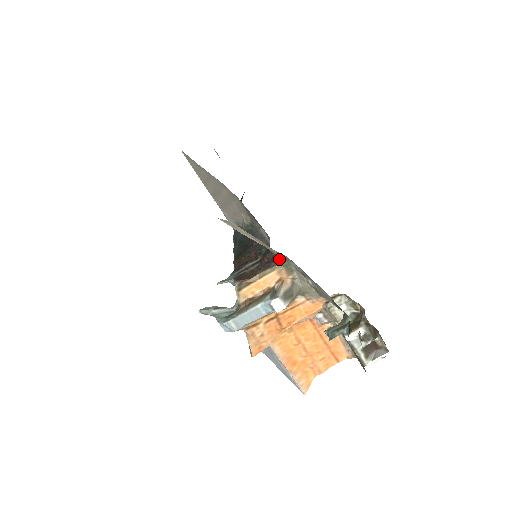
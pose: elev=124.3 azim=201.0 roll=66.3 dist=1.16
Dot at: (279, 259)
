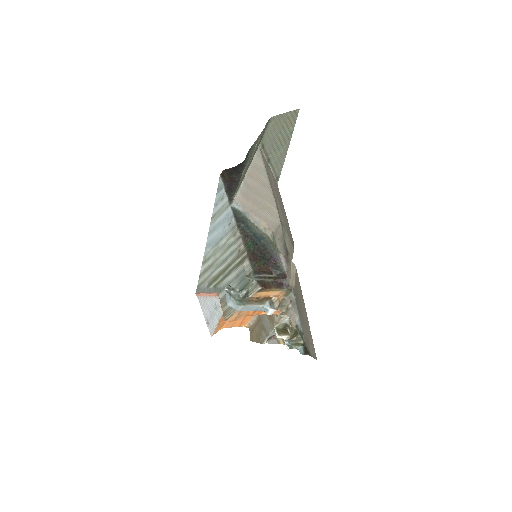
Dot at: (288, 287)
